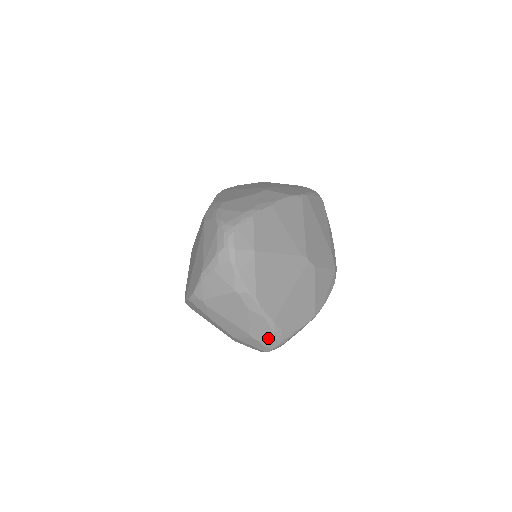
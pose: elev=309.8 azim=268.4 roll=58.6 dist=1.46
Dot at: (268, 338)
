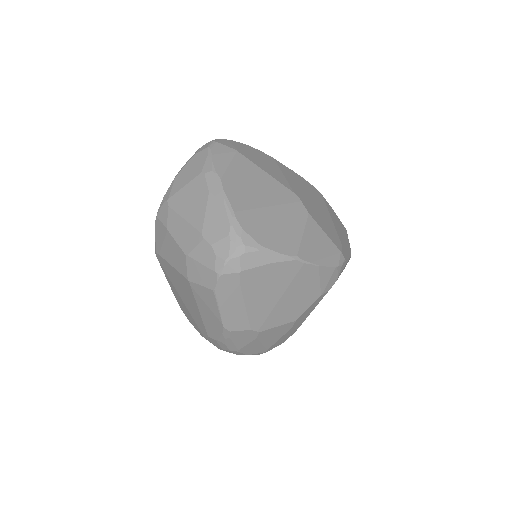
Dot at: (223, 237)
